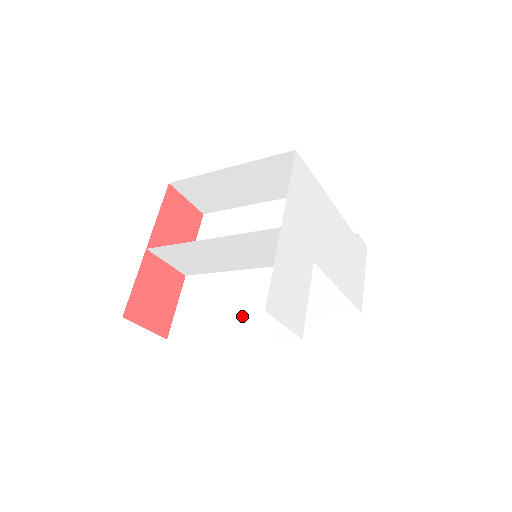
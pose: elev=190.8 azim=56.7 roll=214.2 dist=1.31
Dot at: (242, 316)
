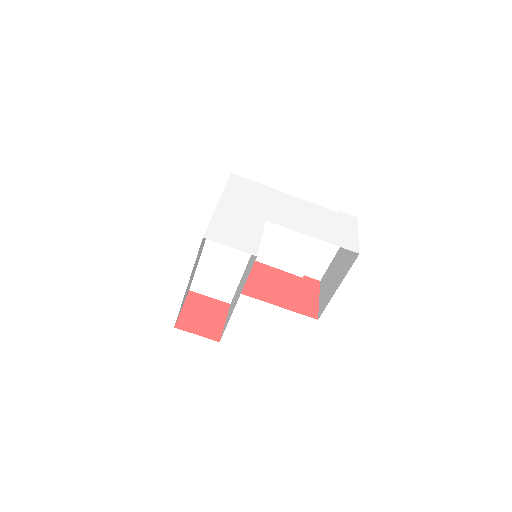
Dot at: (242, 285)
